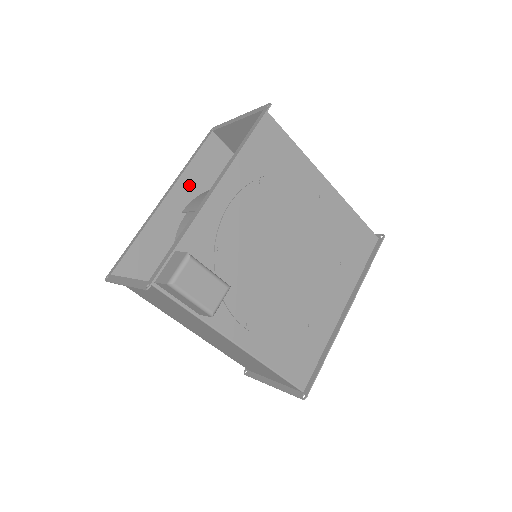
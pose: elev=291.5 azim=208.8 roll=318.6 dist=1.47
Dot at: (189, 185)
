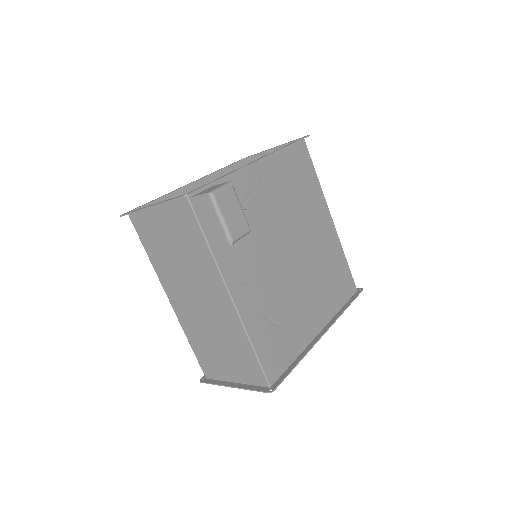
Dot at: occluded
